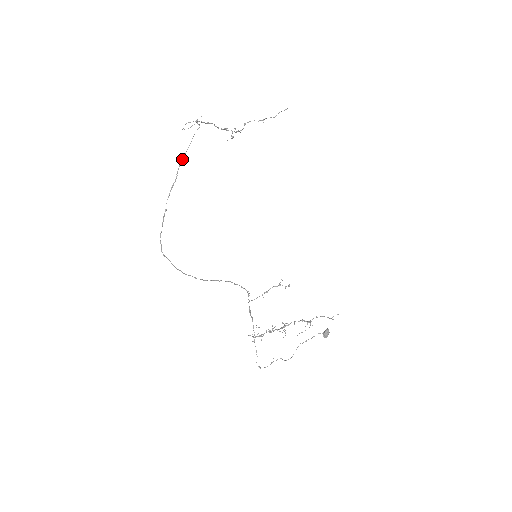
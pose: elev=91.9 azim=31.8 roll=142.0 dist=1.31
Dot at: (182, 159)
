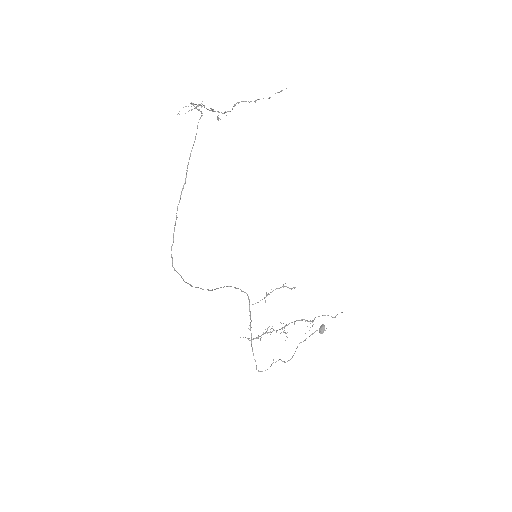
Dot at: (190, 155)
